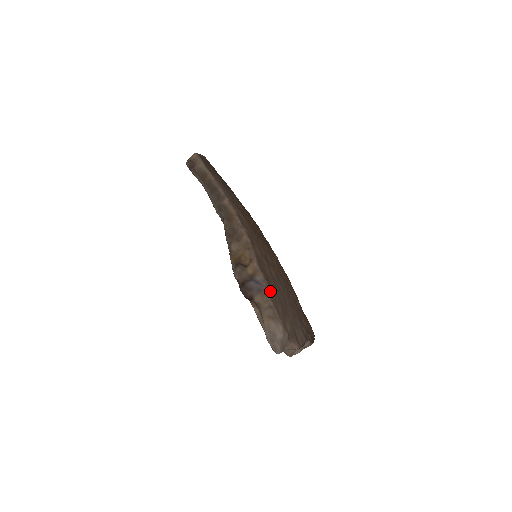
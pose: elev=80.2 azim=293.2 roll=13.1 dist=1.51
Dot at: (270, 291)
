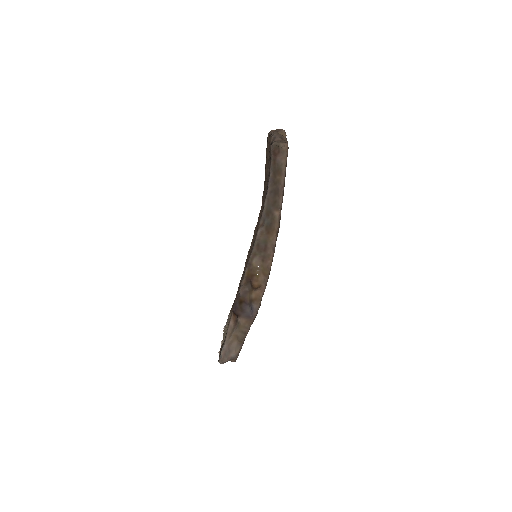
Dot at: occluded
